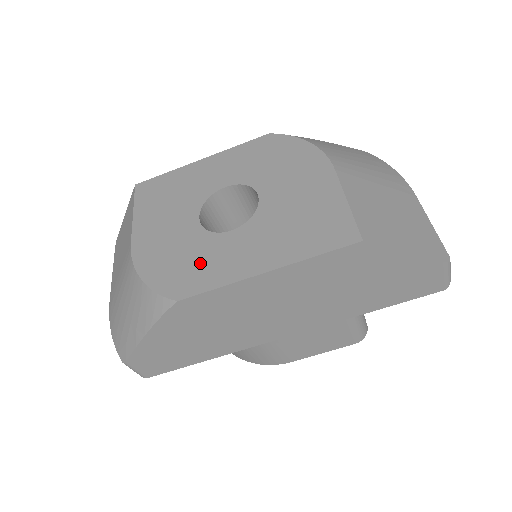
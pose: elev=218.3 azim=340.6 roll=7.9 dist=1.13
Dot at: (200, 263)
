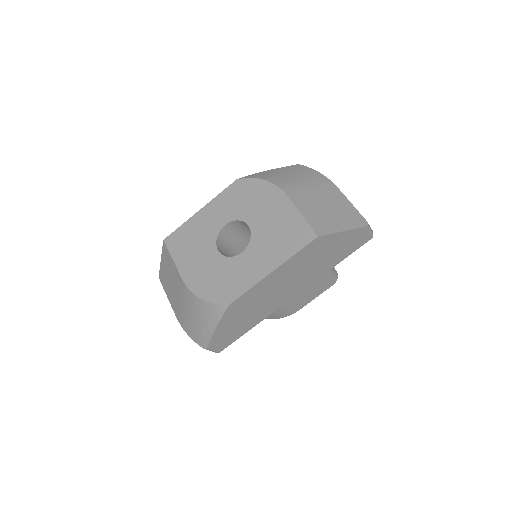
Dot at: (232, 278)
